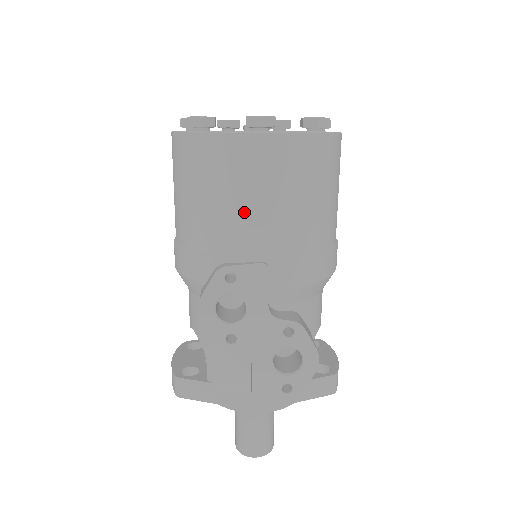
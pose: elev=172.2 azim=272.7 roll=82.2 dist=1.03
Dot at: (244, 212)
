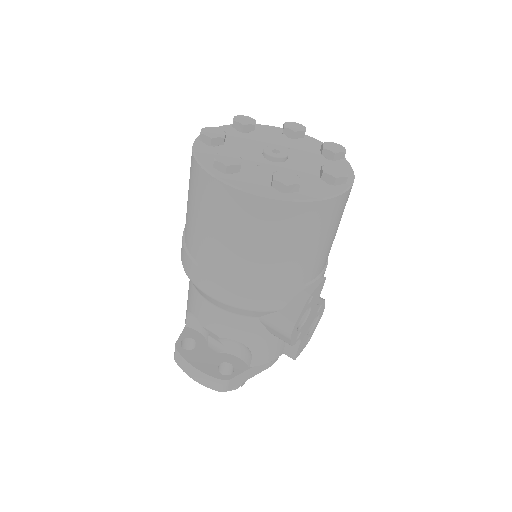
Dot at: (323, 250)
